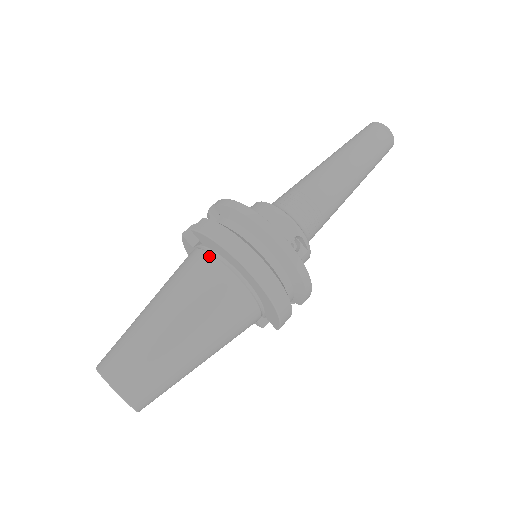
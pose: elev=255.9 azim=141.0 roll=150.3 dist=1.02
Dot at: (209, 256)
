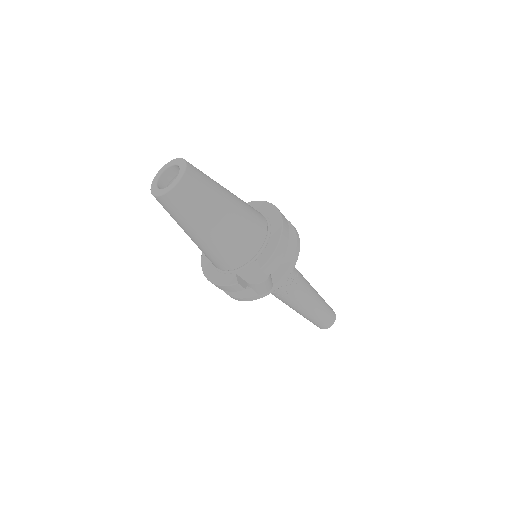
Dot at: occluded
